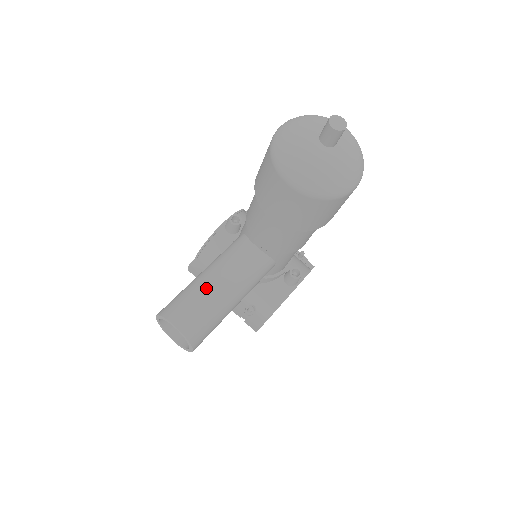
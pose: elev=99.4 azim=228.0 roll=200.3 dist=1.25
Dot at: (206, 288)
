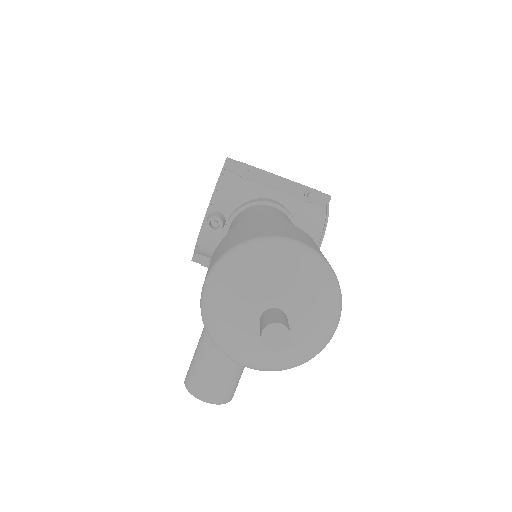
Dot at: (217, 356)
